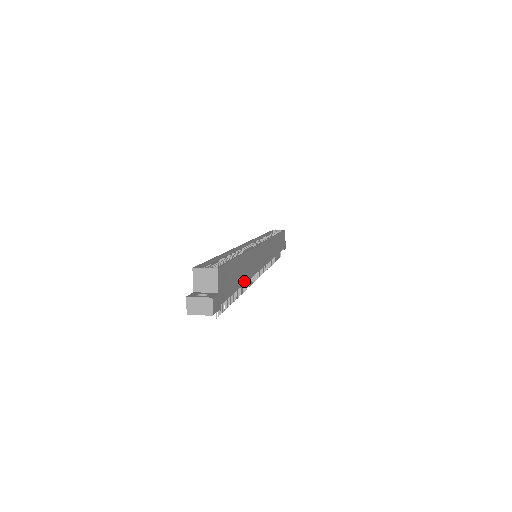
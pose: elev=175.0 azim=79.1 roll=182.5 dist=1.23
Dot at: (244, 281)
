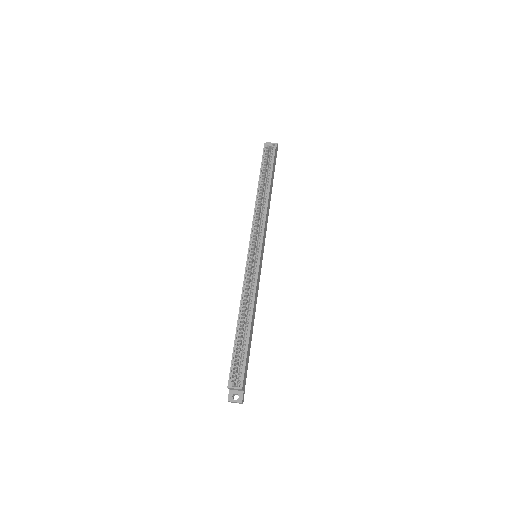
Dot at: occluded
